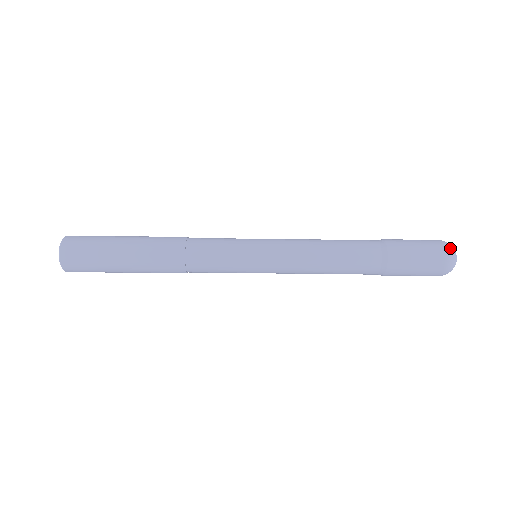
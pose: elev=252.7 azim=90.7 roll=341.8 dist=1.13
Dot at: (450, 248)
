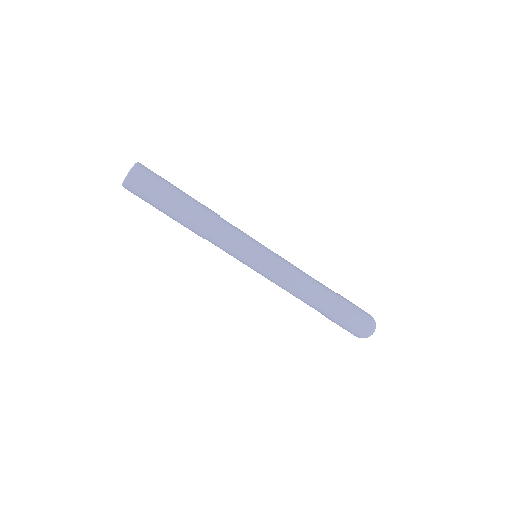
Dot at: (373, 329)
